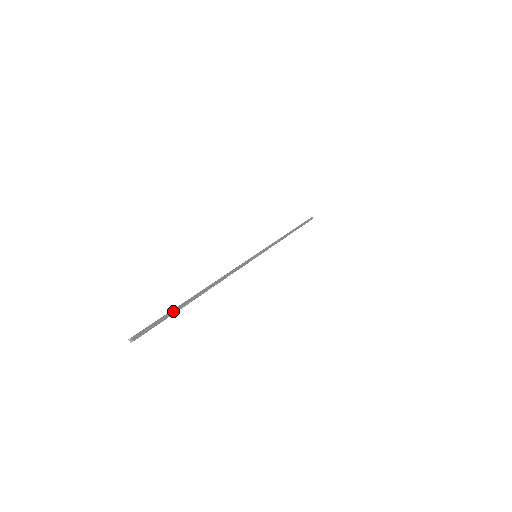
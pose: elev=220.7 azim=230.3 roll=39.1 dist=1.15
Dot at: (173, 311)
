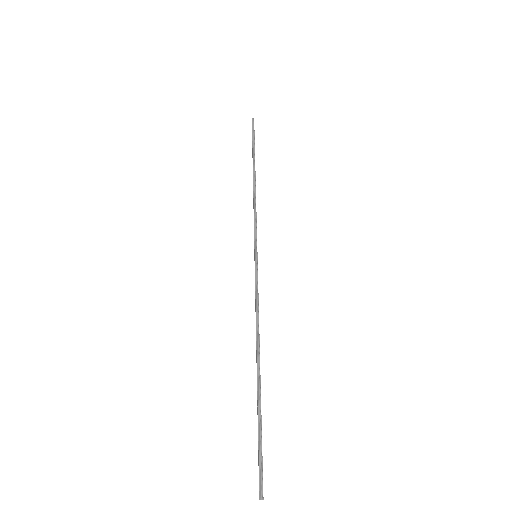
Dot at: occluded
